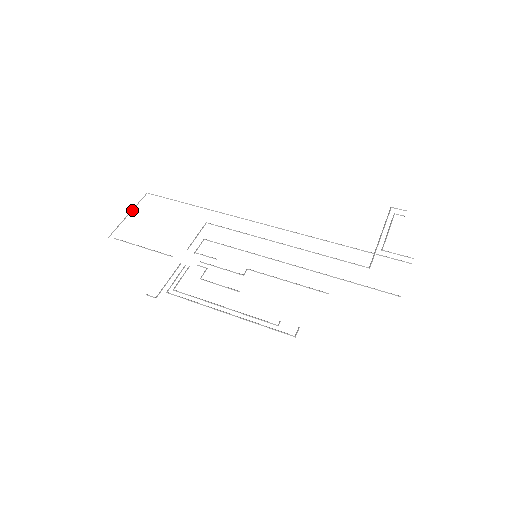
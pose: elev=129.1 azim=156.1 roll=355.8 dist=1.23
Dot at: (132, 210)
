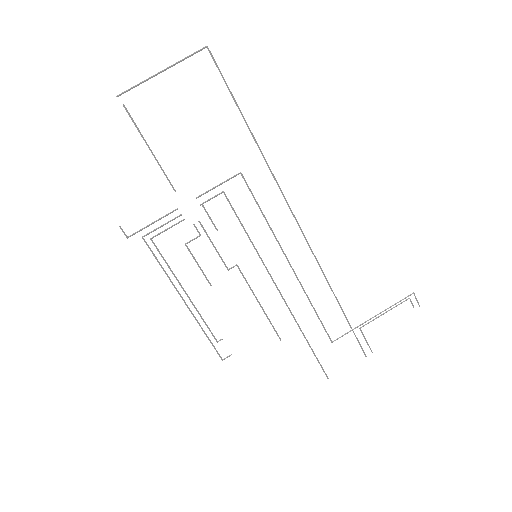
Dot at: (170, 67)
